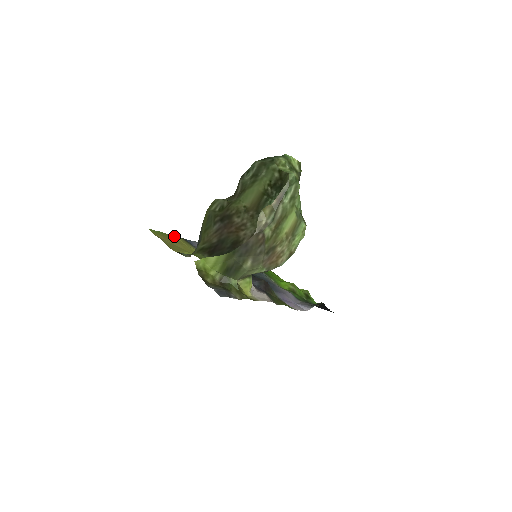
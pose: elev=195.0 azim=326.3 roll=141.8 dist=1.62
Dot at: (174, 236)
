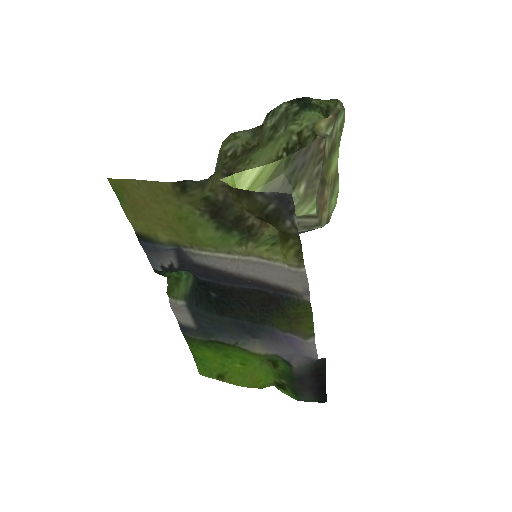
Dot at: (131, 220)
